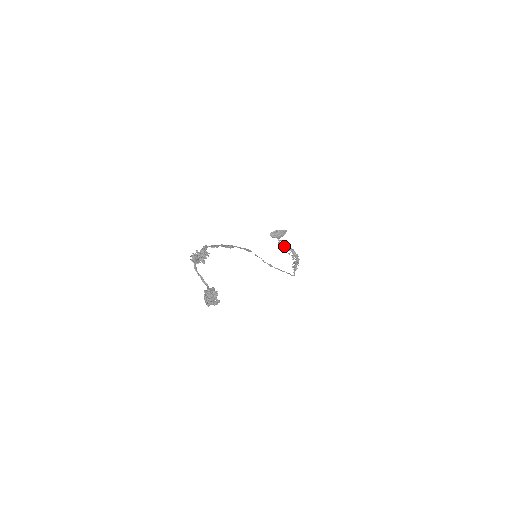
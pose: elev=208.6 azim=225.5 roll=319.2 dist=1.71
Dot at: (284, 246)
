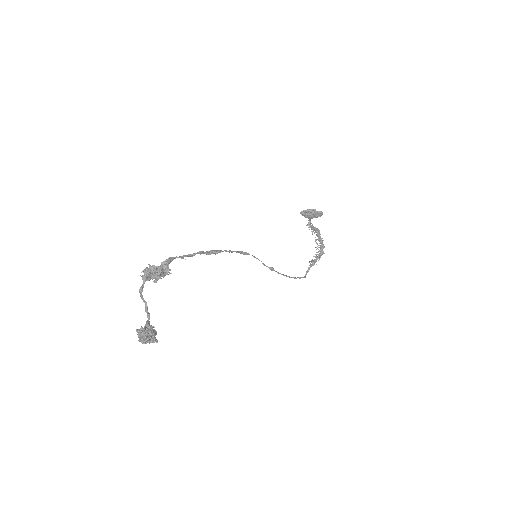
Dot at: (313, 229)
